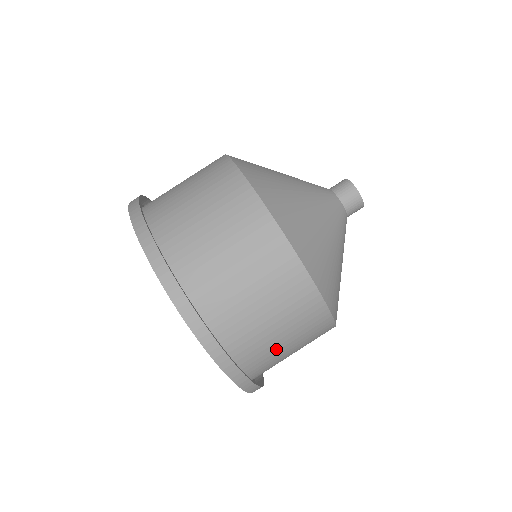
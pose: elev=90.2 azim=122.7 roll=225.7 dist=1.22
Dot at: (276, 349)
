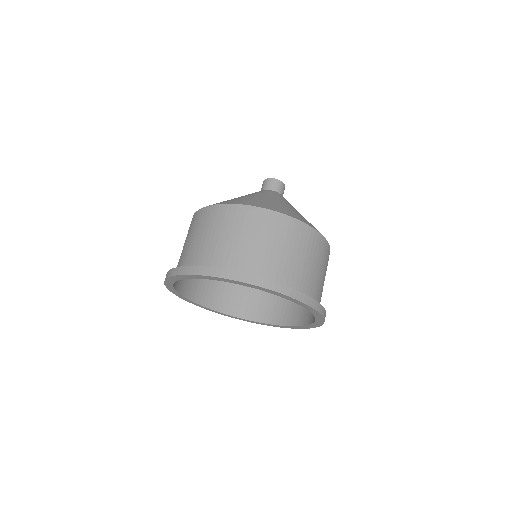
Dot at: (314, 276)
